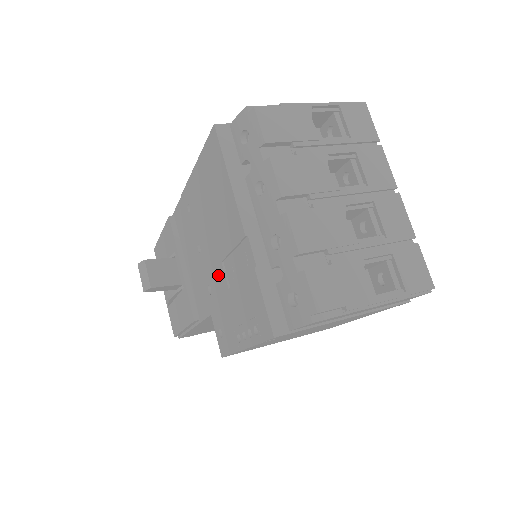
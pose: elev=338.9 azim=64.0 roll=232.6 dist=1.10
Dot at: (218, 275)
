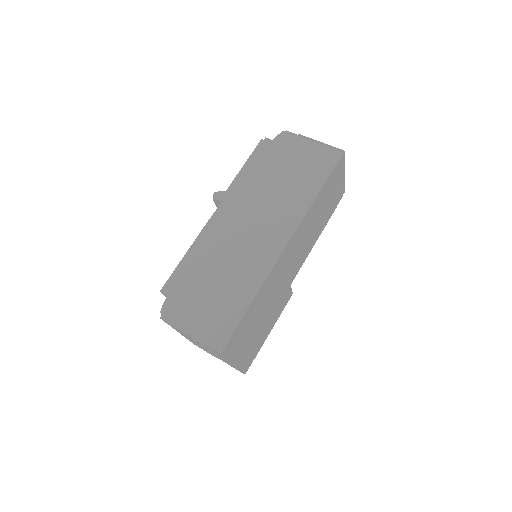
Dot at: occluded
